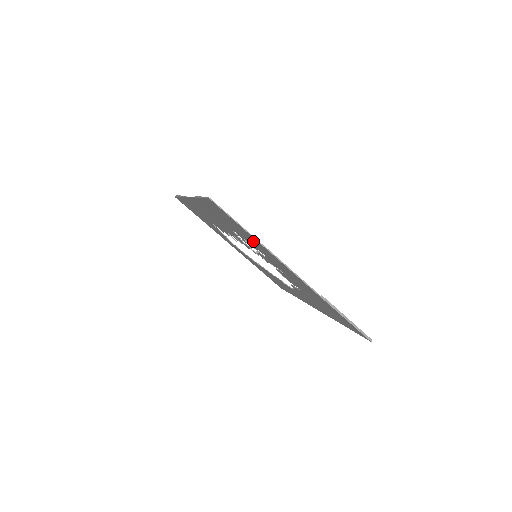
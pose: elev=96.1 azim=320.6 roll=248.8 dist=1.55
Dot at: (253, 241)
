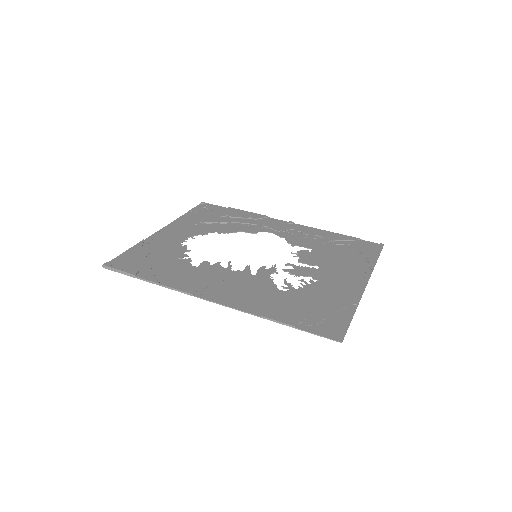
Dot at: (335, 301)
